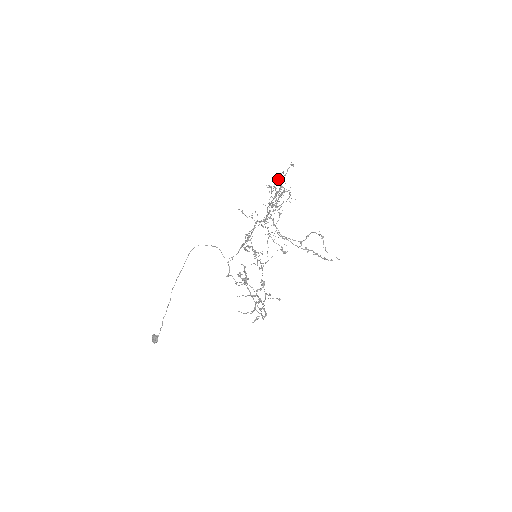
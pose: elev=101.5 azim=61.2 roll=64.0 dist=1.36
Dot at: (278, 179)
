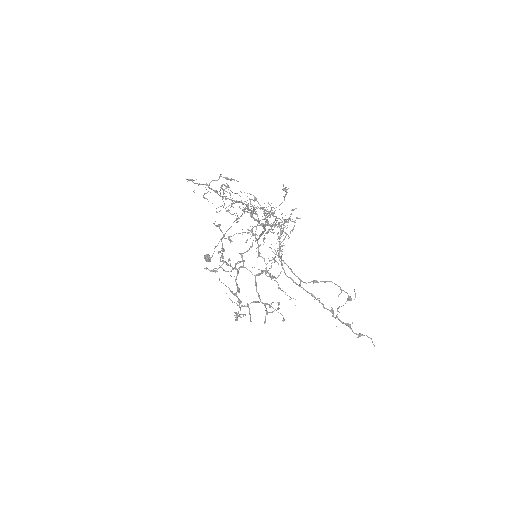
Dot at: occluded
